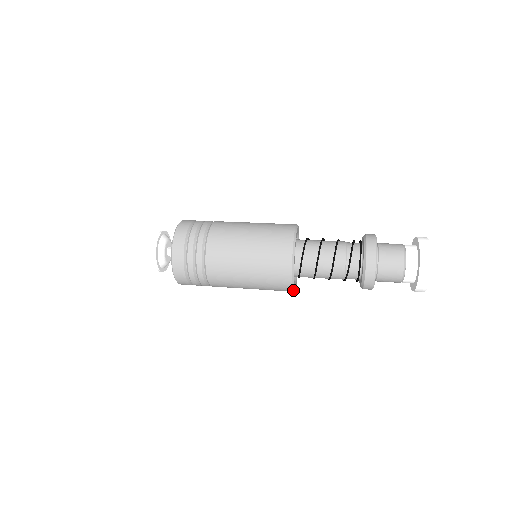
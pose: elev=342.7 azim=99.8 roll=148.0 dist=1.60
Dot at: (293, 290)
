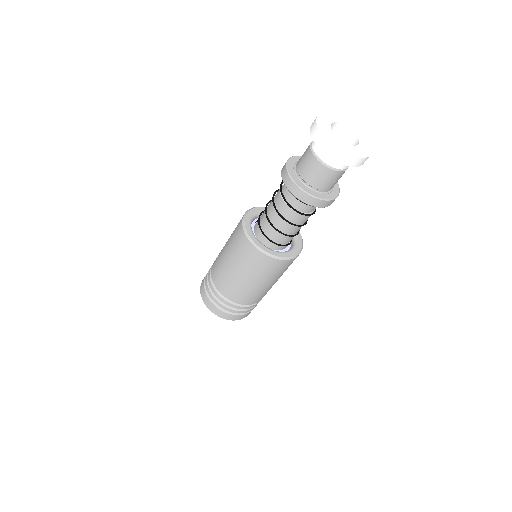
Dot at: (273, 257)
